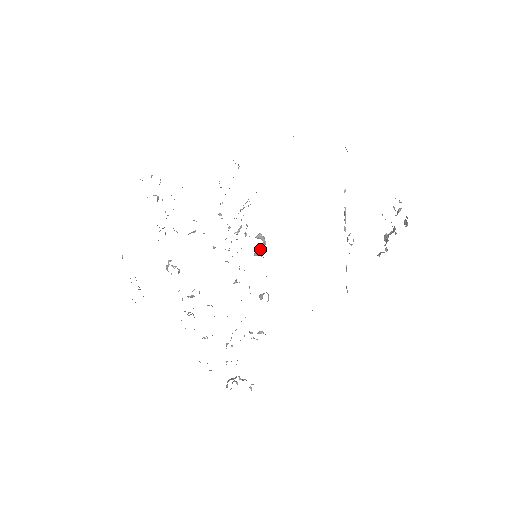
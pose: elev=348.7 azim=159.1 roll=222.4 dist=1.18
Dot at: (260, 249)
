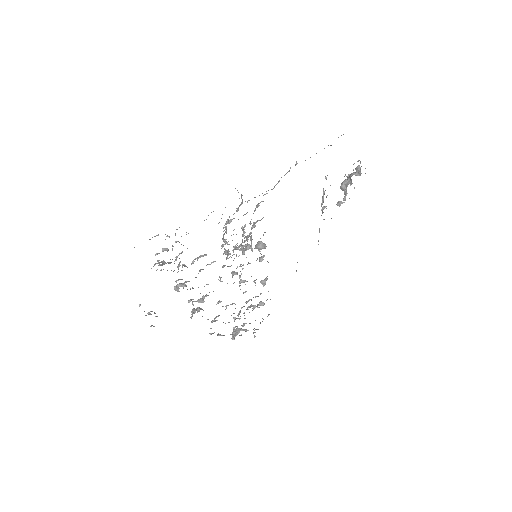
Dot at: (264, 256)
